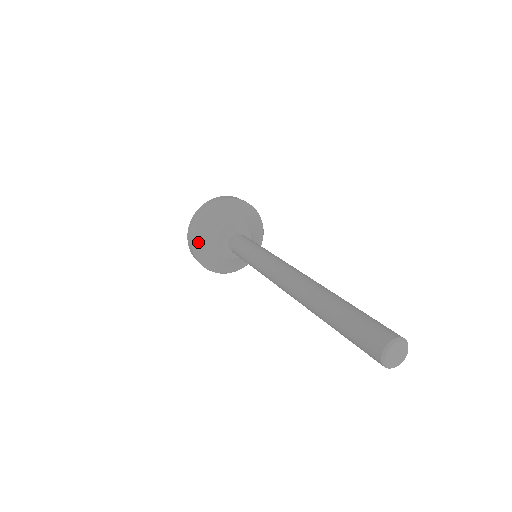
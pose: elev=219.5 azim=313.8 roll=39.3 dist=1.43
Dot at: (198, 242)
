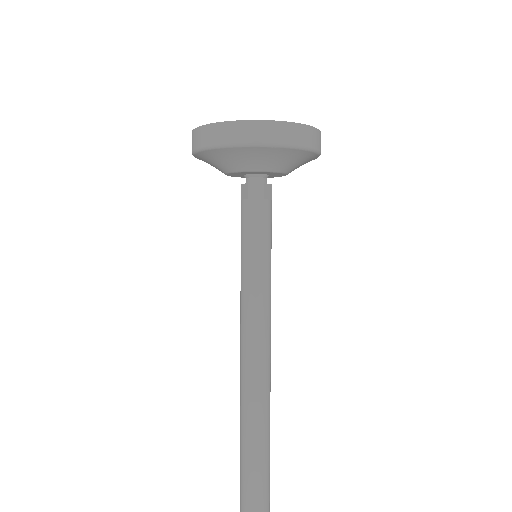
Dot at: occluded
